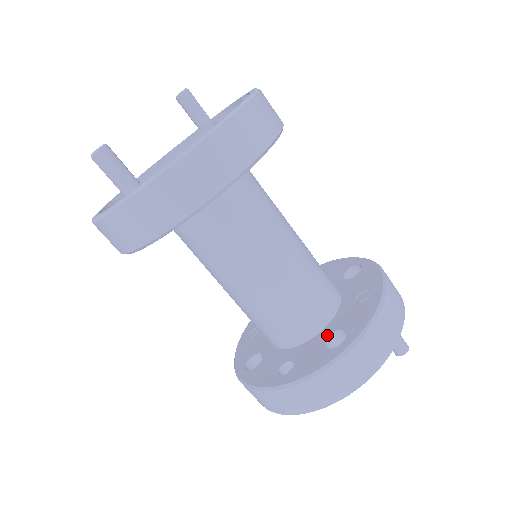
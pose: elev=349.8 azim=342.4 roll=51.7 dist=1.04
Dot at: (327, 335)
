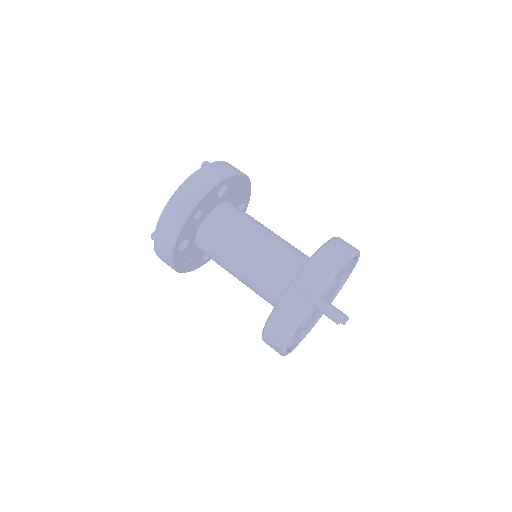
Dot at: occluded
